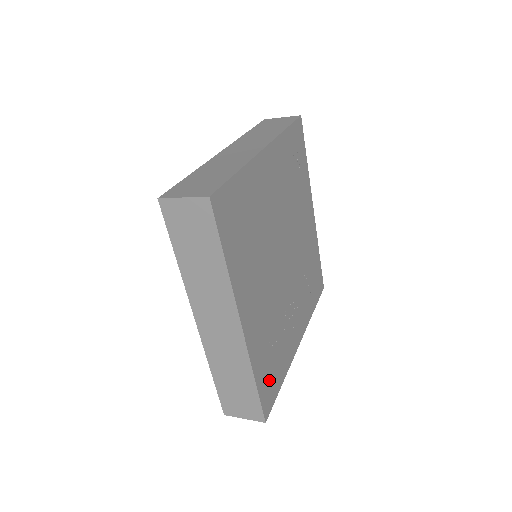
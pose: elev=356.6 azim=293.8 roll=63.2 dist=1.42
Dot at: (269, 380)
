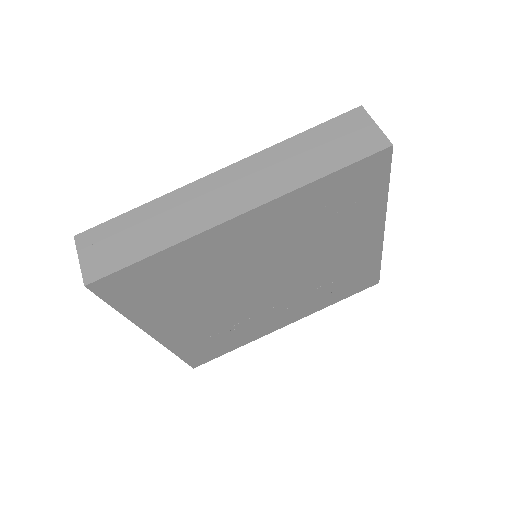
Dot at: (206, 351)
